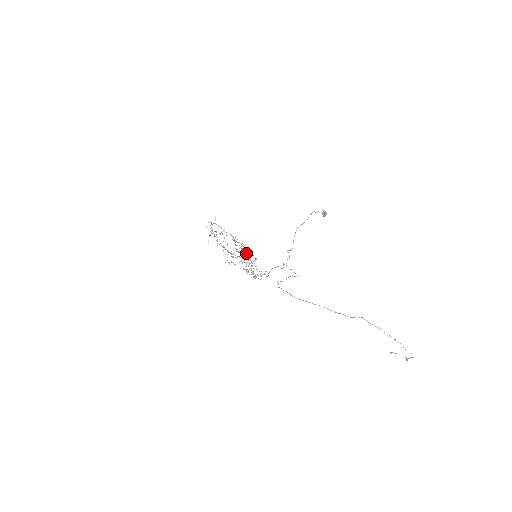
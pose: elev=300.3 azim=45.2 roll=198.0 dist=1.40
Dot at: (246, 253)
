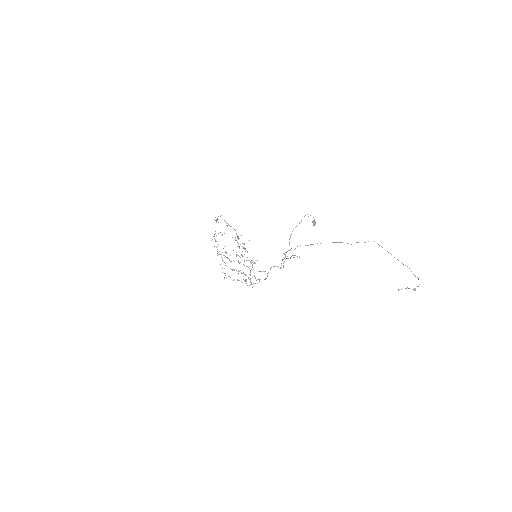
Dot at: (244, 261)
